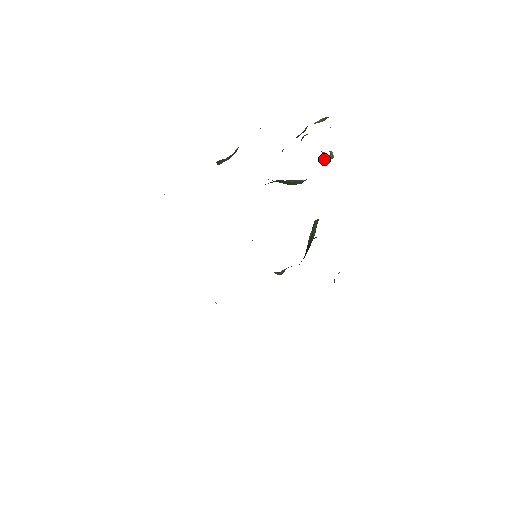
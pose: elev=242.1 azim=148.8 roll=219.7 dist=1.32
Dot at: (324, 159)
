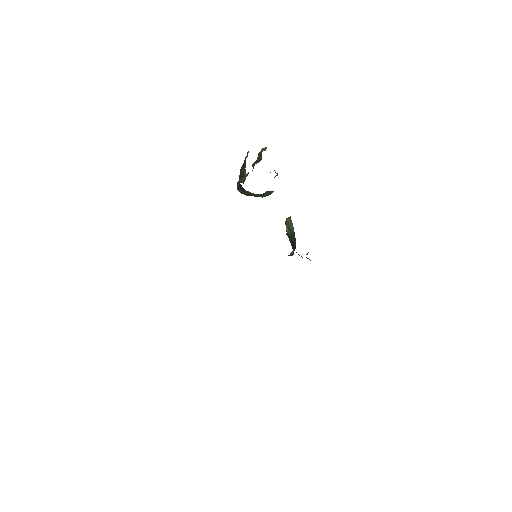
Dot at: (276, 175)
